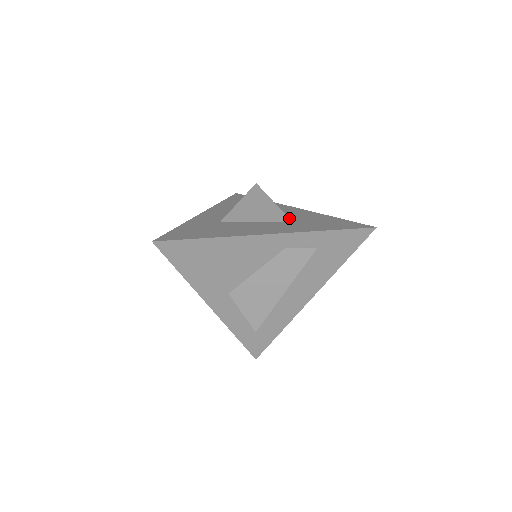
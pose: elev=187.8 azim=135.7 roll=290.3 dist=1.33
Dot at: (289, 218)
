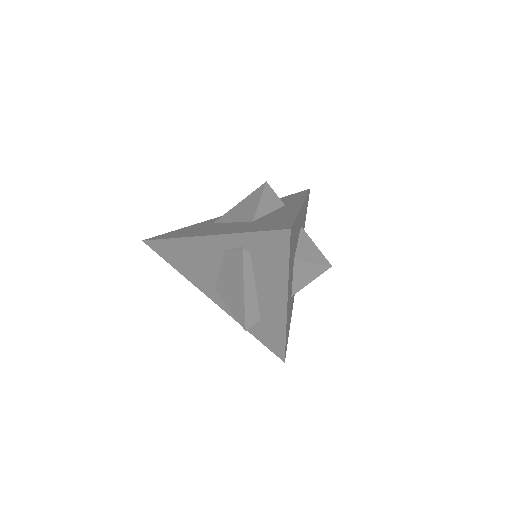
Dot at: (260, 218)
